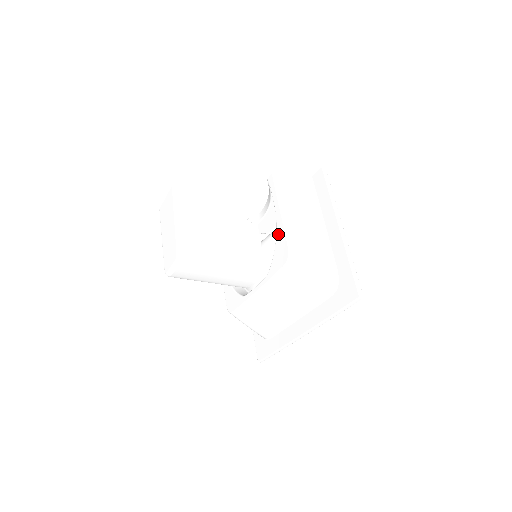
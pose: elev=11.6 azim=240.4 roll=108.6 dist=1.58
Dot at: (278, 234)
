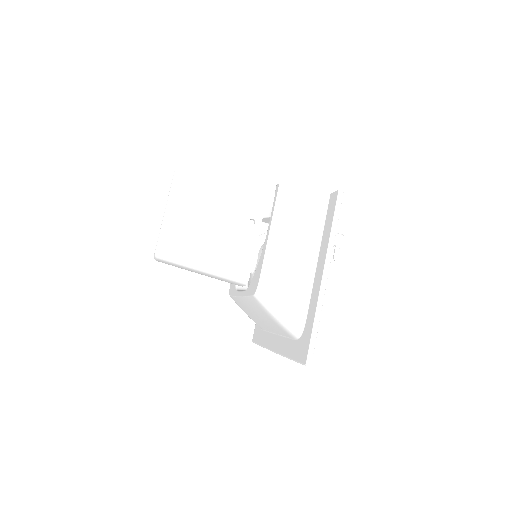
Dot at: (261, 257)
